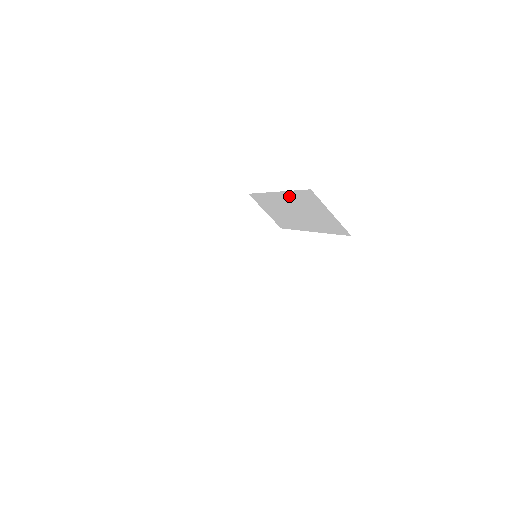
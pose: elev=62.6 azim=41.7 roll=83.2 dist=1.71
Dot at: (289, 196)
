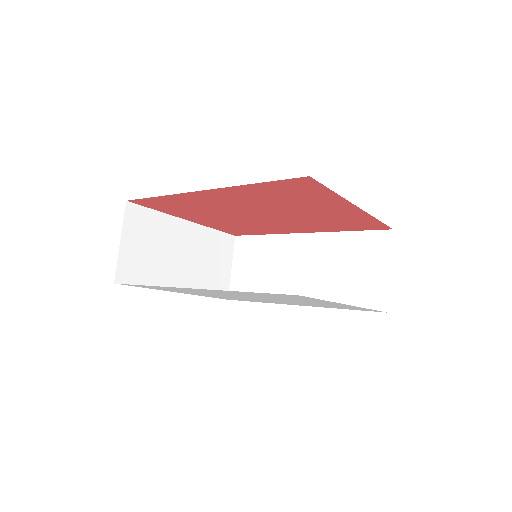
Dot at: (328, 240)
